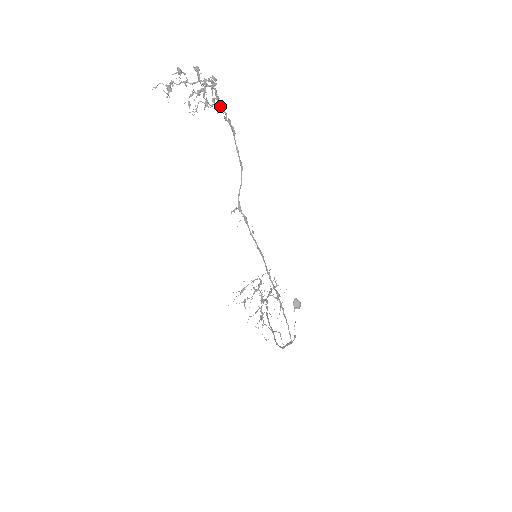
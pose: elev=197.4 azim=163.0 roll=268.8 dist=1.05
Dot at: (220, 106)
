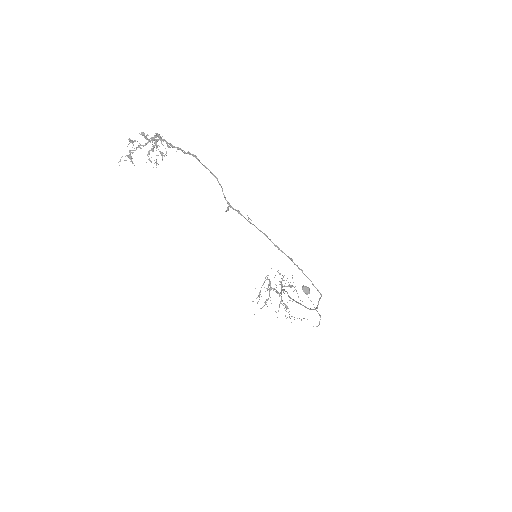
Dot at: occluded
